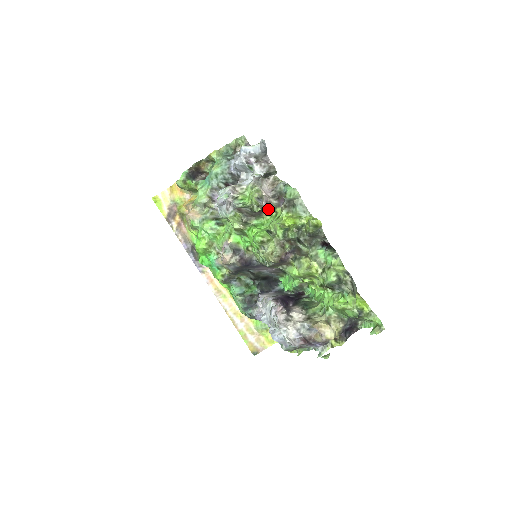
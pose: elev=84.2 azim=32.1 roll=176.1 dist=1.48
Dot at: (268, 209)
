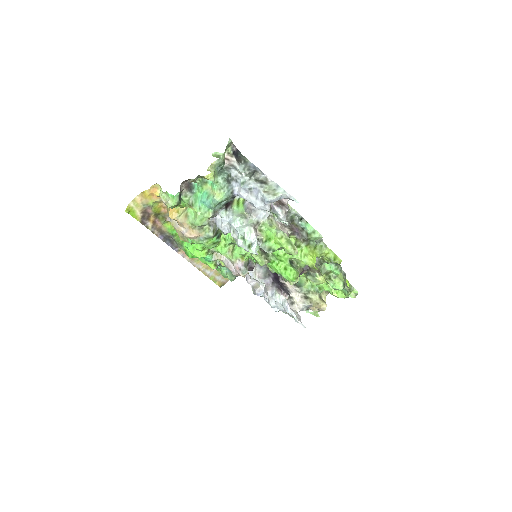
Dot at: occluded
